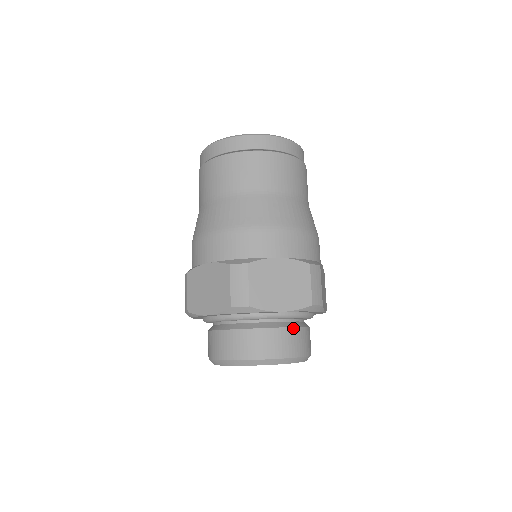
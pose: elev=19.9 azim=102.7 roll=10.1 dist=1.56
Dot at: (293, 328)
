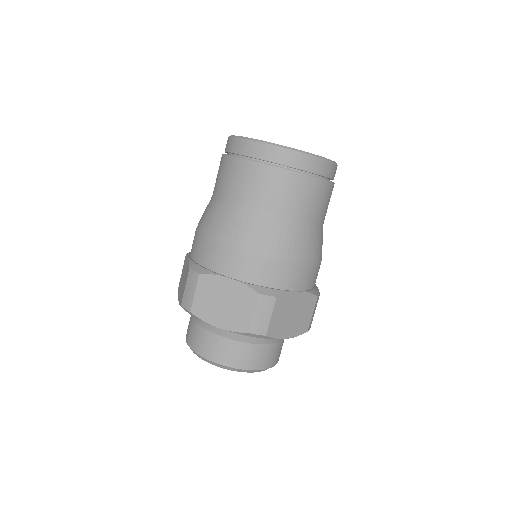
Dot at: (281, 342)
